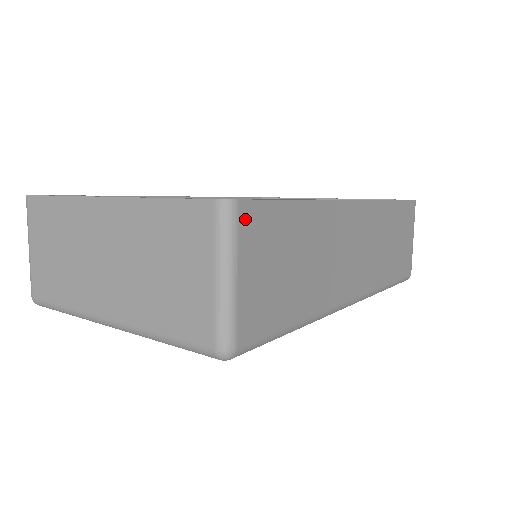
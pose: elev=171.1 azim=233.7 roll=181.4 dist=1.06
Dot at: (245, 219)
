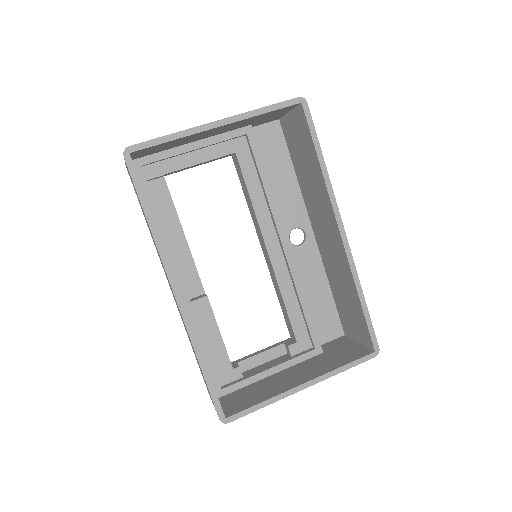
Dot at: occluded
